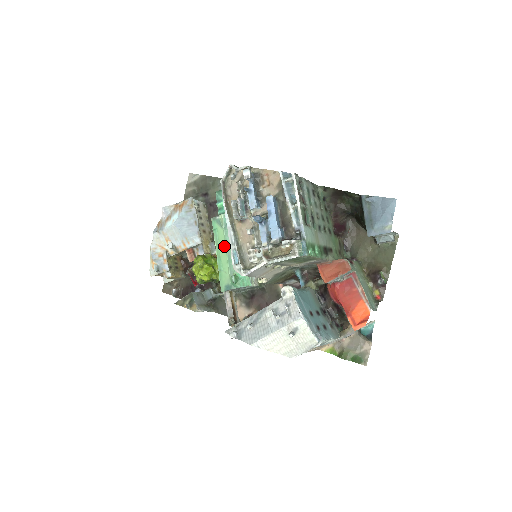
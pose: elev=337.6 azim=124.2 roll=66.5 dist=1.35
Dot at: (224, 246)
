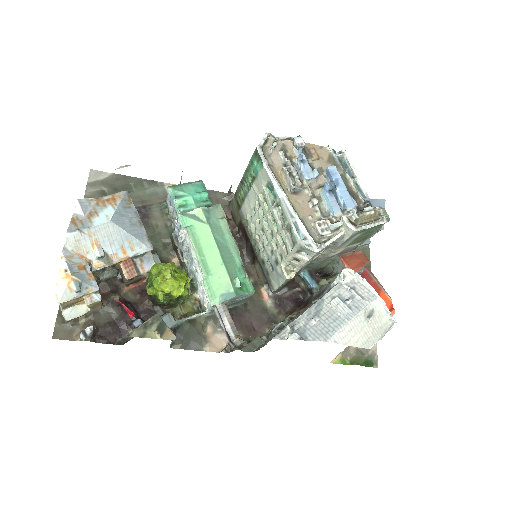
Dot at: (213, 244)
